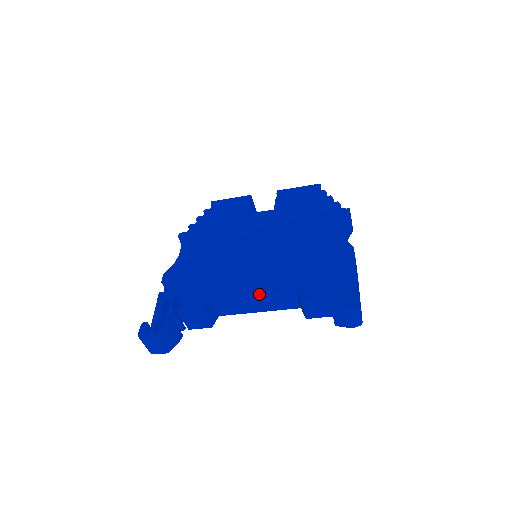
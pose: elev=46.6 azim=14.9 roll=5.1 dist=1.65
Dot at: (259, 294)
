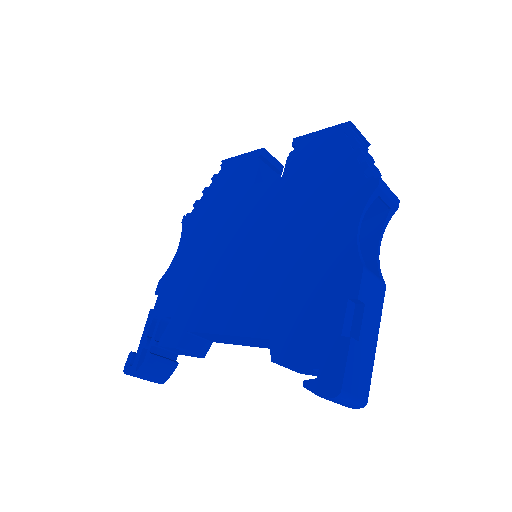
Dot at: (233, 336)
